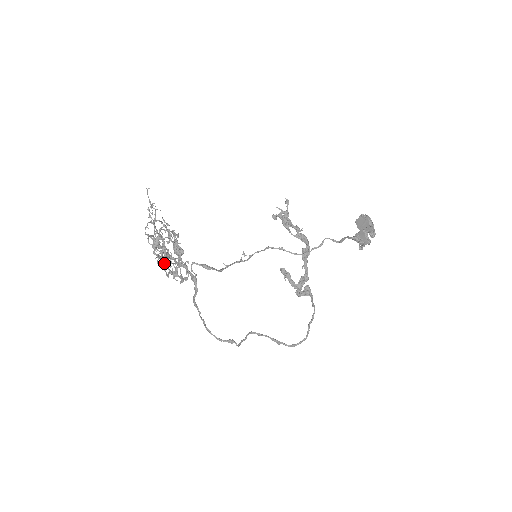
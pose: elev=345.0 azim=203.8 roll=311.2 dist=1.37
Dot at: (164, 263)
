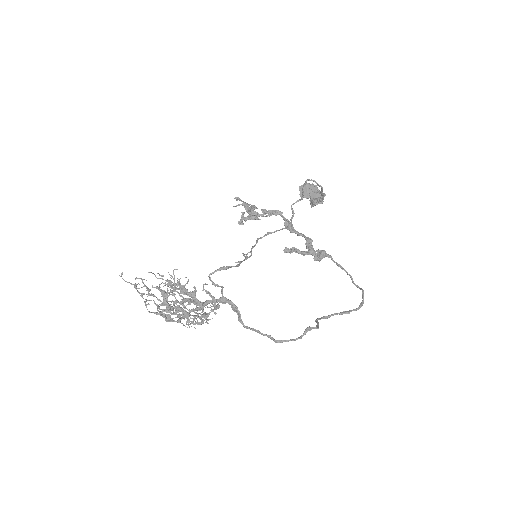
Dot at: (188, 322)
